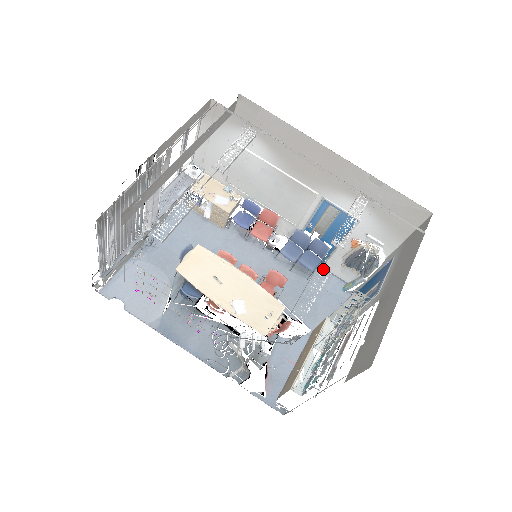
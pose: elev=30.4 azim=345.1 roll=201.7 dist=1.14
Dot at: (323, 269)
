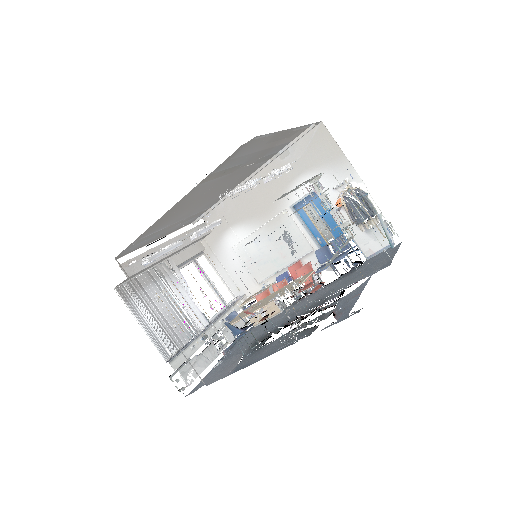
Dot at: (370, 259)
